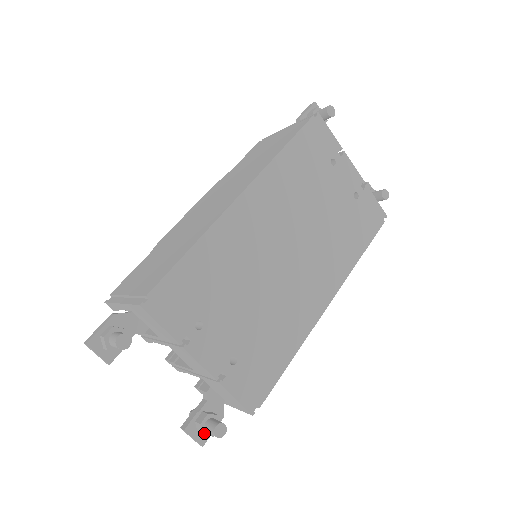
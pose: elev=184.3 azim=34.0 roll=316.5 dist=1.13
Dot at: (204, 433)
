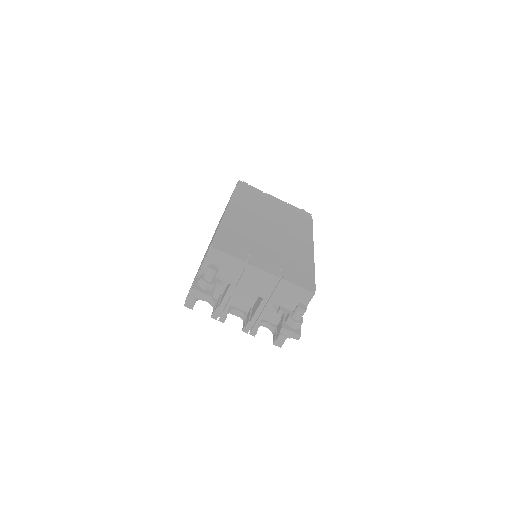
Dot at: (295, 321)
